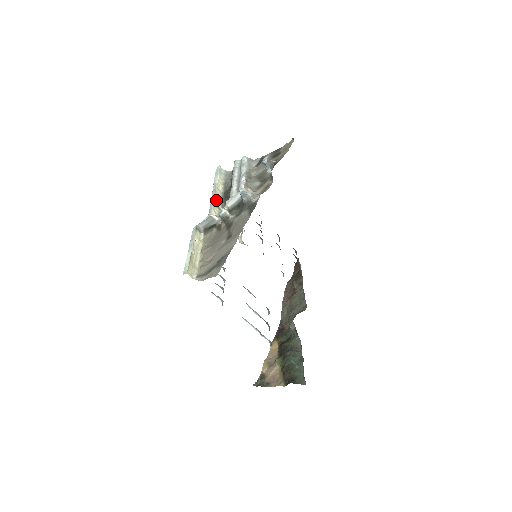
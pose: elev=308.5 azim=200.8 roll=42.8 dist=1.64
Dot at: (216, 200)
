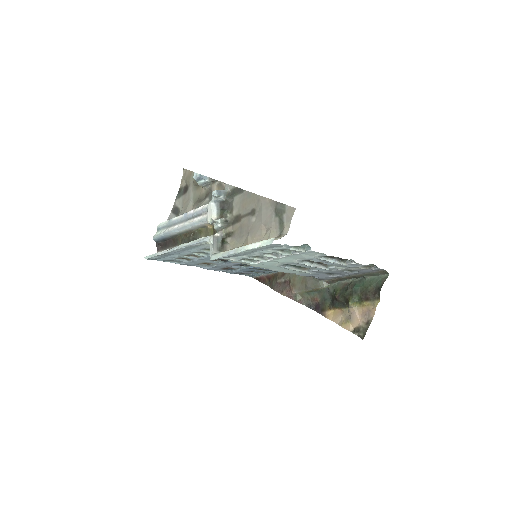
Dot at: occluded
